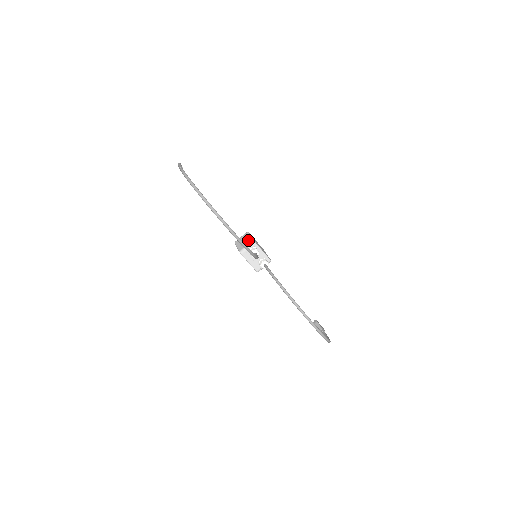
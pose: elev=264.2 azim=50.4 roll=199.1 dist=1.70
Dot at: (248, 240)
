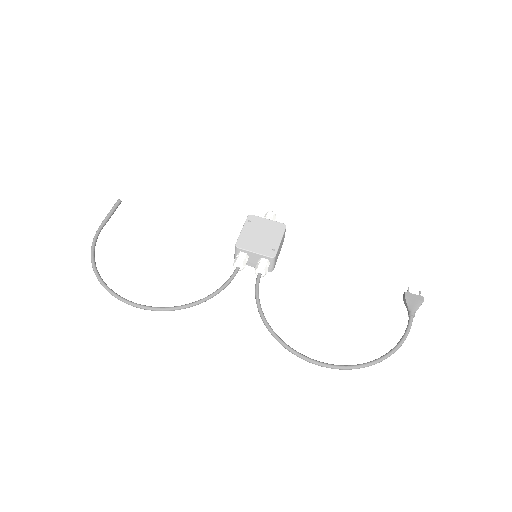
Dot at: occluded
